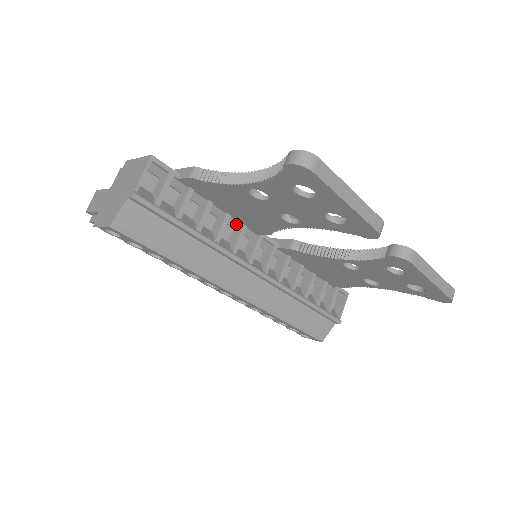
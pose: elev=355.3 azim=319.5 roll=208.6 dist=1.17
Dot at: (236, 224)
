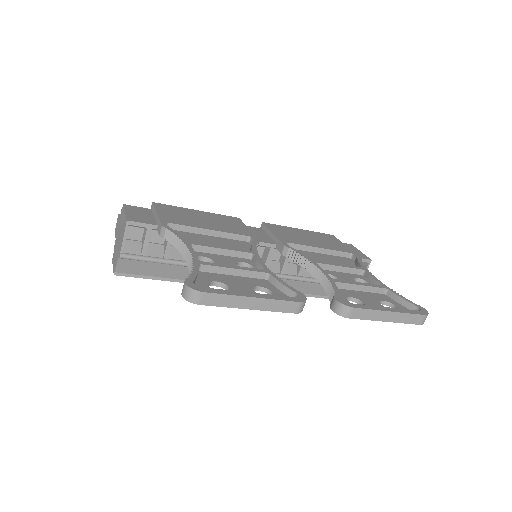
Dot at: occluded
